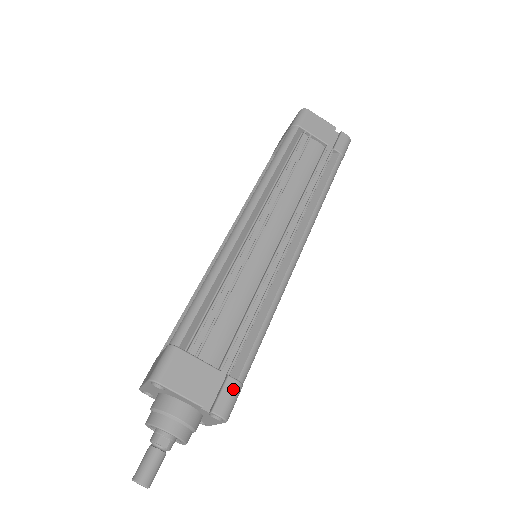
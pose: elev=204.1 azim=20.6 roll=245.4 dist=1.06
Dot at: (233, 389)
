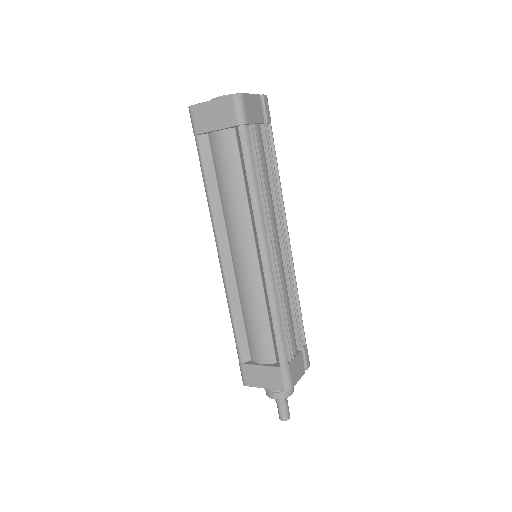
Dot at: (307, 351)
